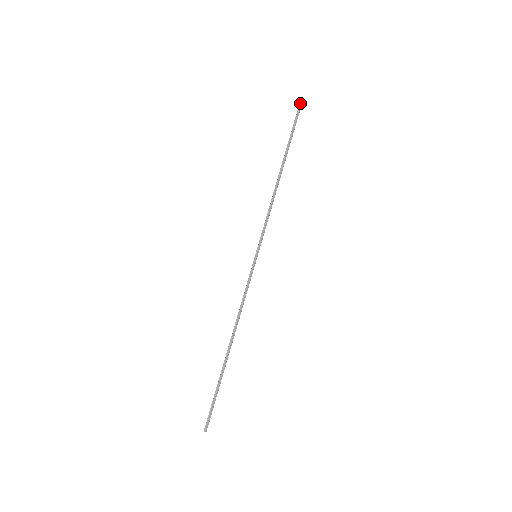
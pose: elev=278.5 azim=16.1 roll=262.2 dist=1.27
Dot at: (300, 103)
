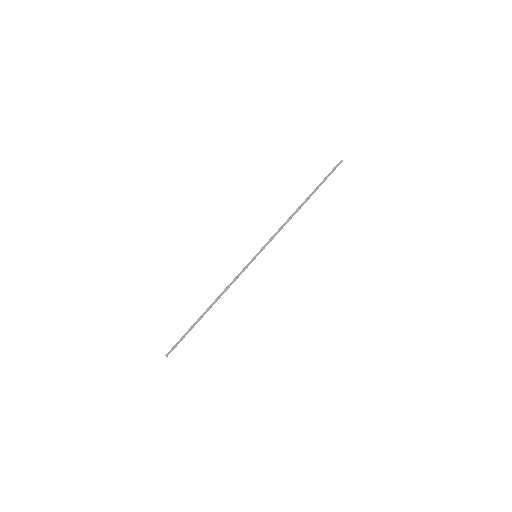
Dot at: (339, 163)
